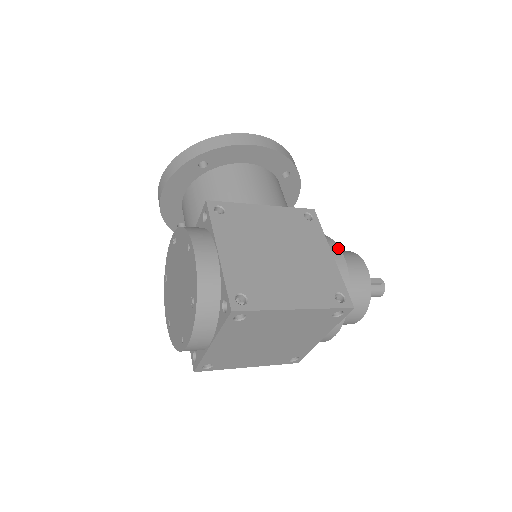
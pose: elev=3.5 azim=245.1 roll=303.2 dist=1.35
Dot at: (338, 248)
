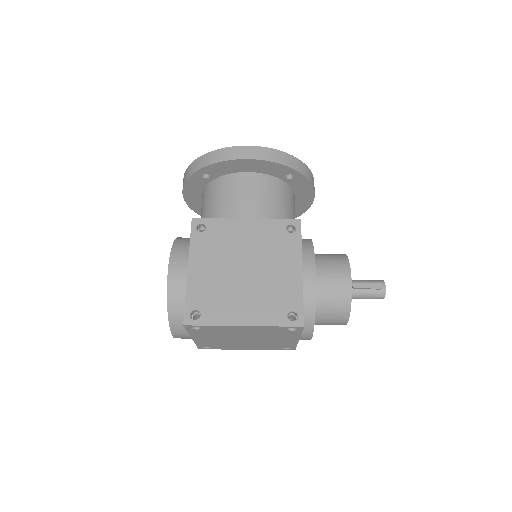
Dot at: (313, 262)
